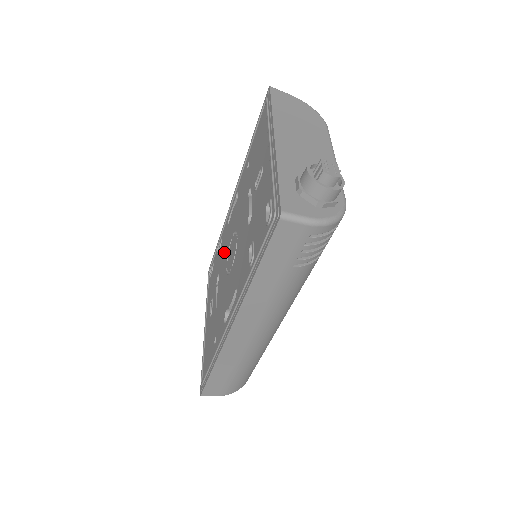
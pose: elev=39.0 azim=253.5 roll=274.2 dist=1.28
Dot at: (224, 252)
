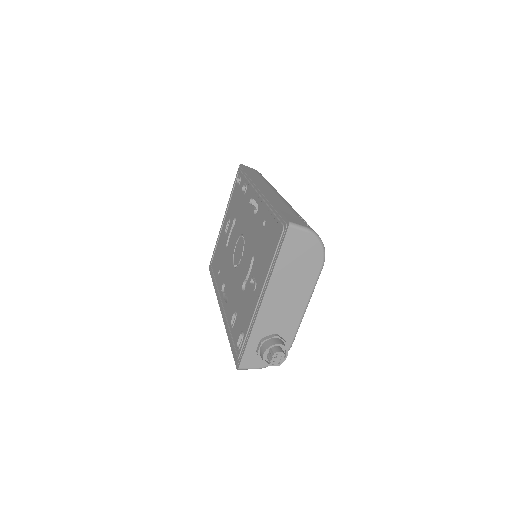
Dot at: (240, 220)
